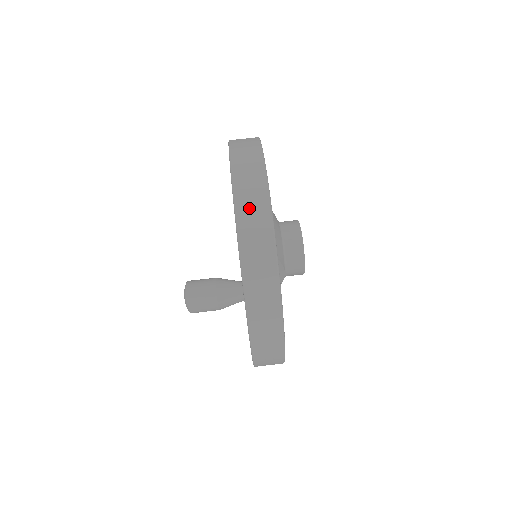
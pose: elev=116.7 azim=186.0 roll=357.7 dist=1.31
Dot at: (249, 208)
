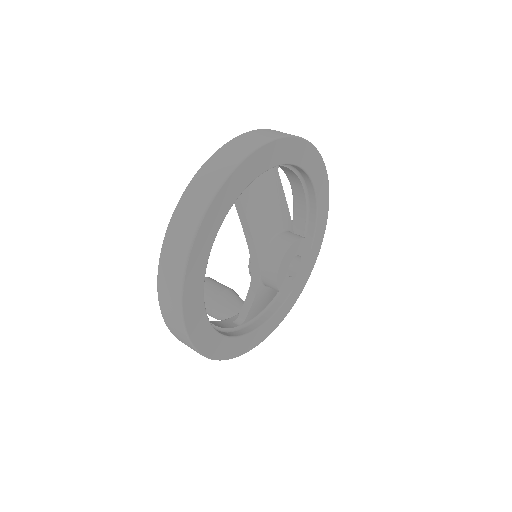
Dot at: (237, 145)
